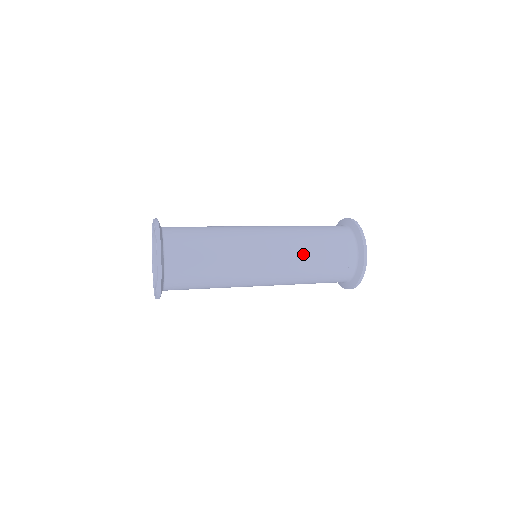
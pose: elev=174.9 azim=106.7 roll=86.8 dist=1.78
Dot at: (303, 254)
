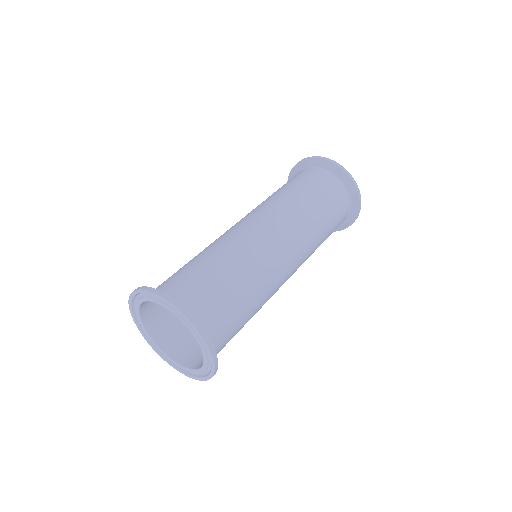
Dot at: (305, 213)
